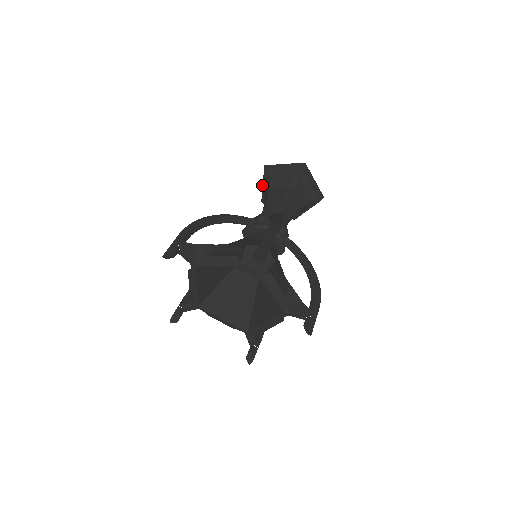
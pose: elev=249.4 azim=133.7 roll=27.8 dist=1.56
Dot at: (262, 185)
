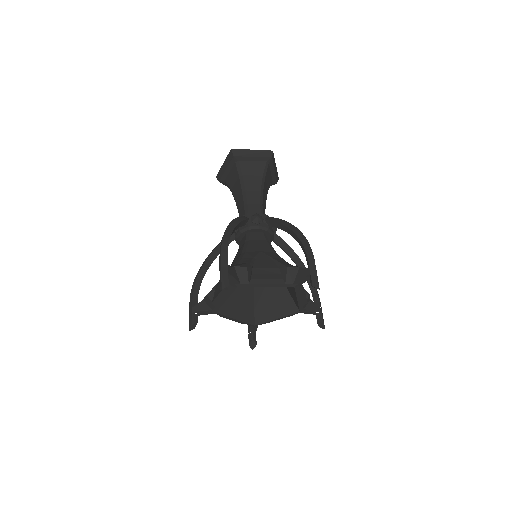
Dot at: occluded
